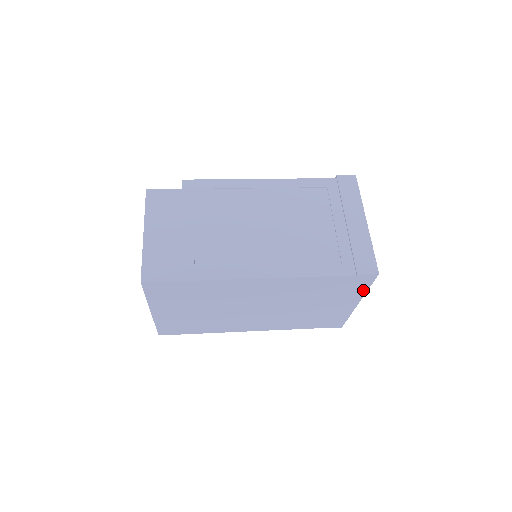
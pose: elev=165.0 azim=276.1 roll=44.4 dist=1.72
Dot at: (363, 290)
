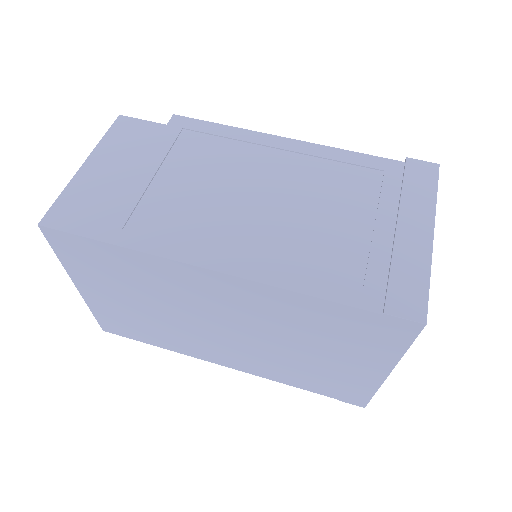
Dot at: (397, 350)
